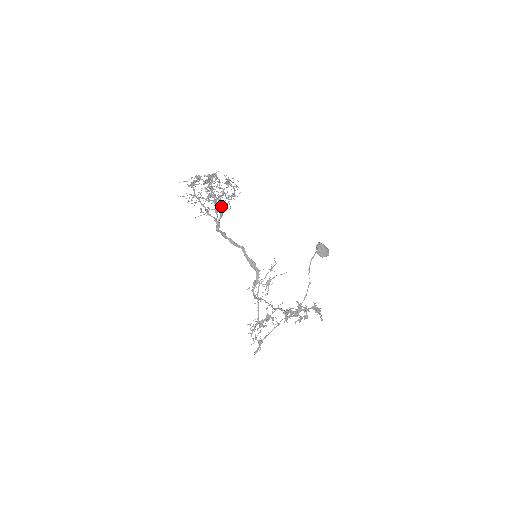
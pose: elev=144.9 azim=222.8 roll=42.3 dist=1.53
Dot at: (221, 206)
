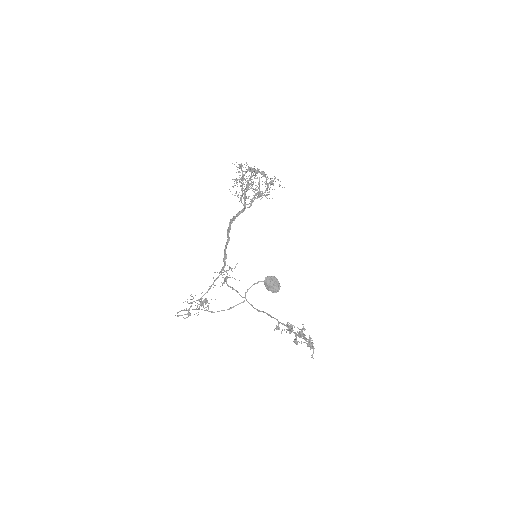
Dot at: (244, 198)
